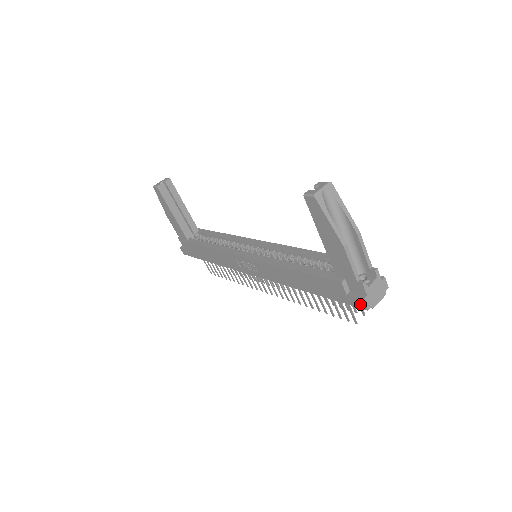
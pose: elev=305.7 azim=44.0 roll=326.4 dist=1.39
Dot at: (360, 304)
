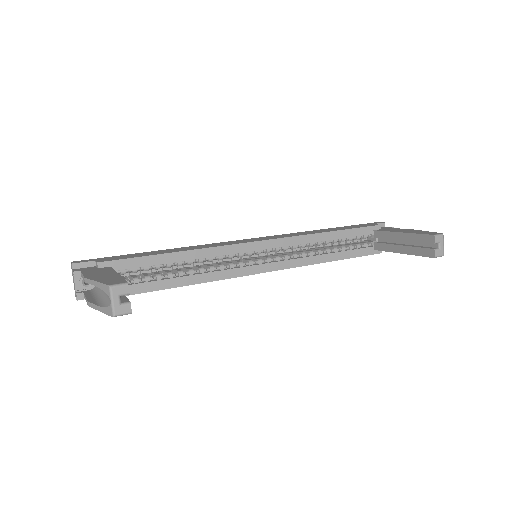
Dot at: occluded
